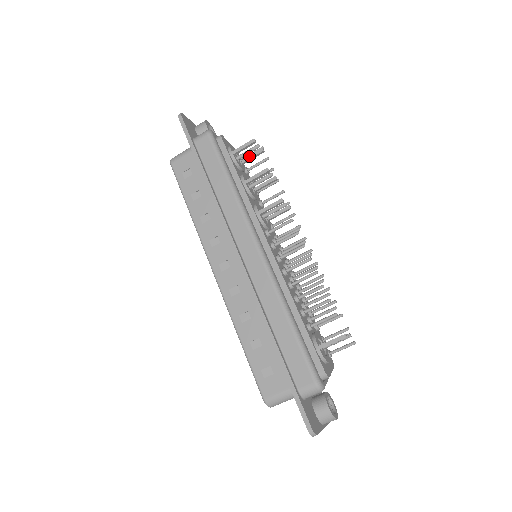
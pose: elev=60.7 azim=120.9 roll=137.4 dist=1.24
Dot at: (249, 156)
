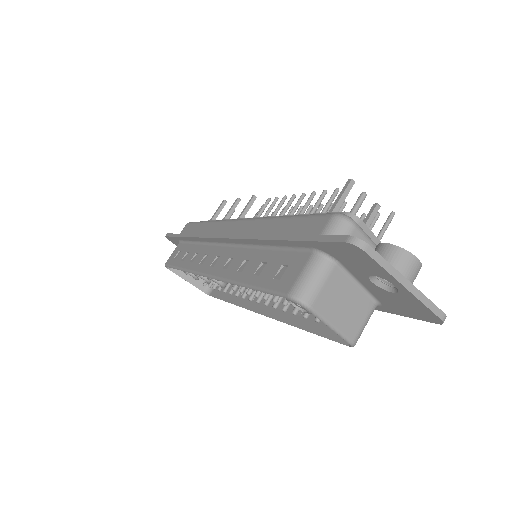
Dot at: occluded
